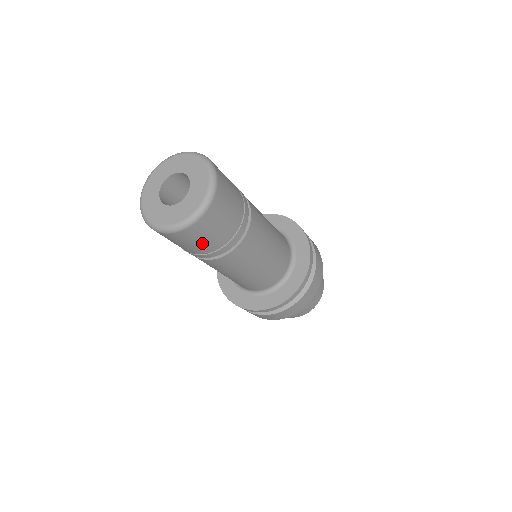
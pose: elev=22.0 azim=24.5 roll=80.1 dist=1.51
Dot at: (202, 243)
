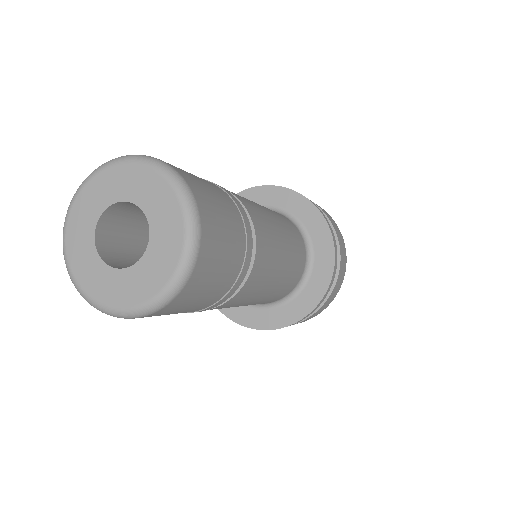
Dot at: (199, 302)
